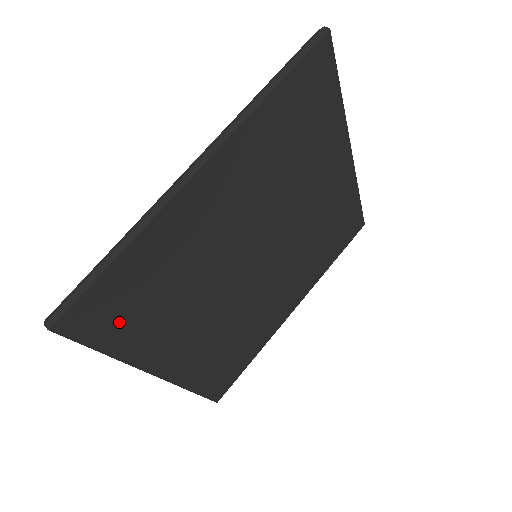
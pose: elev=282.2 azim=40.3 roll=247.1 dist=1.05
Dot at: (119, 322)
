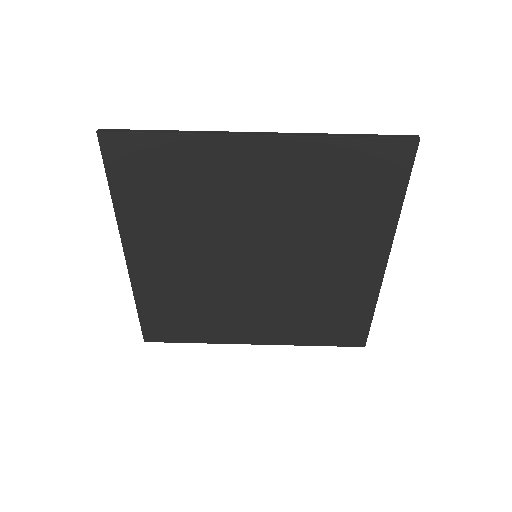
Dot at: (134, 180)
